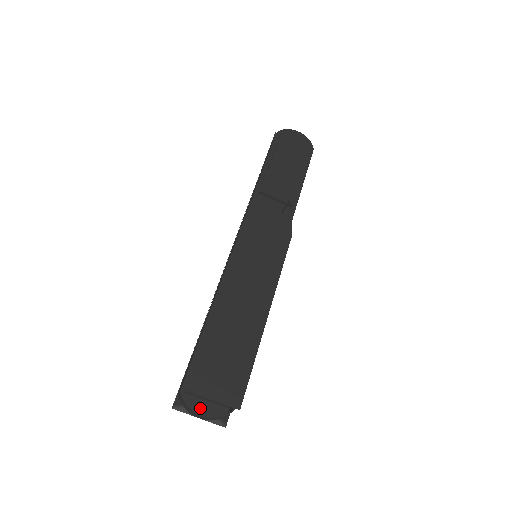
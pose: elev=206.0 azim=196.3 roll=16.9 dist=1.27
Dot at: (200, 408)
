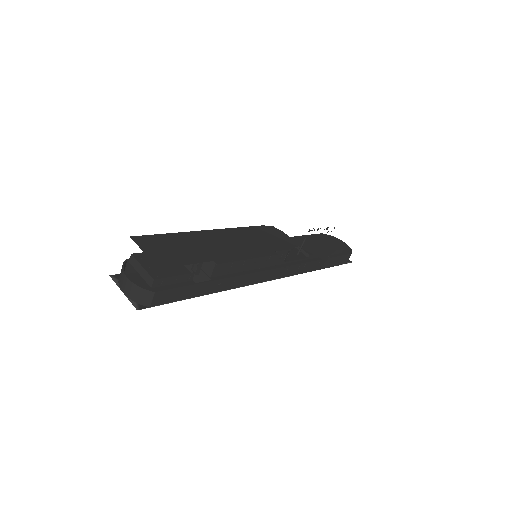
Dot at: occluded
